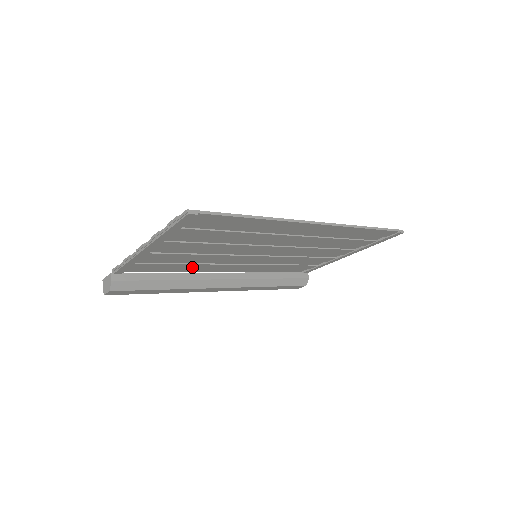
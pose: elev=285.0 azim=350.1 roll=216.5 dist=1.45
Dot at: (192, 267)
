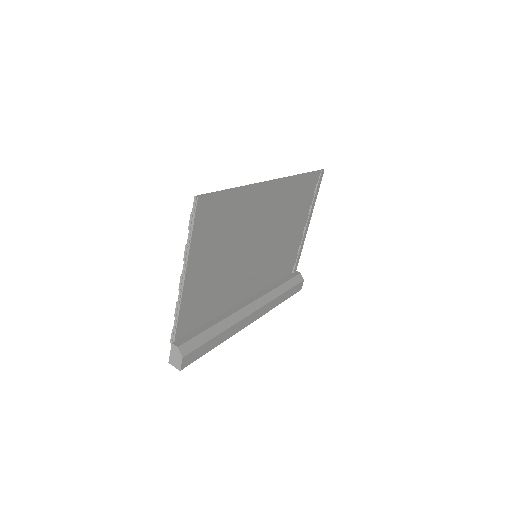
Dot at: (222, 301)
